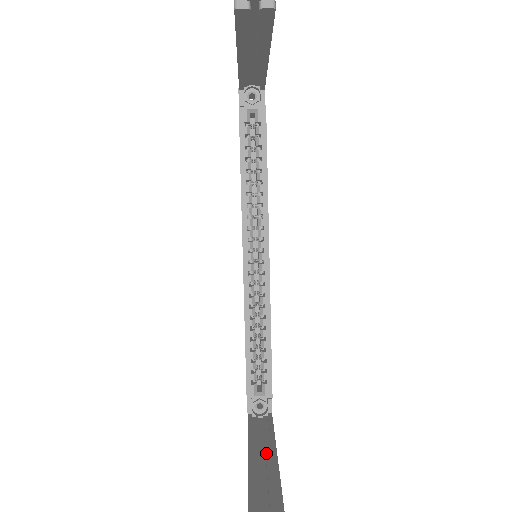
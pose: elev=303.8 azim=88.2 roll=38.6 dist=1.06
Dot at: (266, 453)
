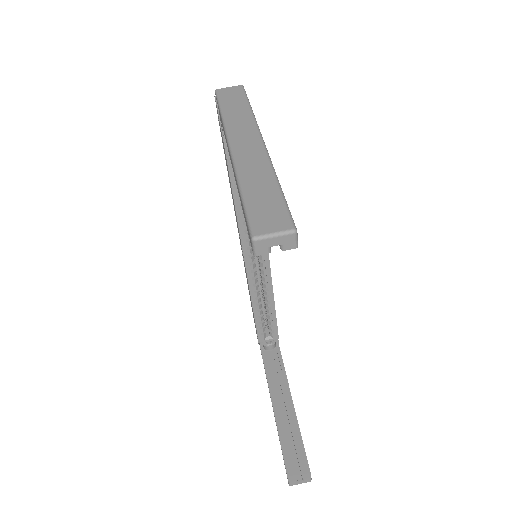
Dot at: (285, 402)
